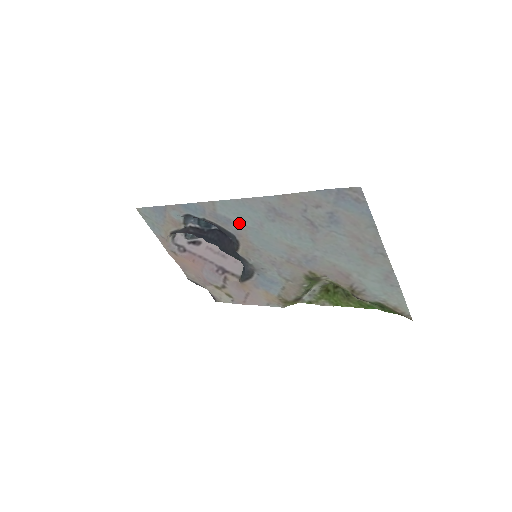
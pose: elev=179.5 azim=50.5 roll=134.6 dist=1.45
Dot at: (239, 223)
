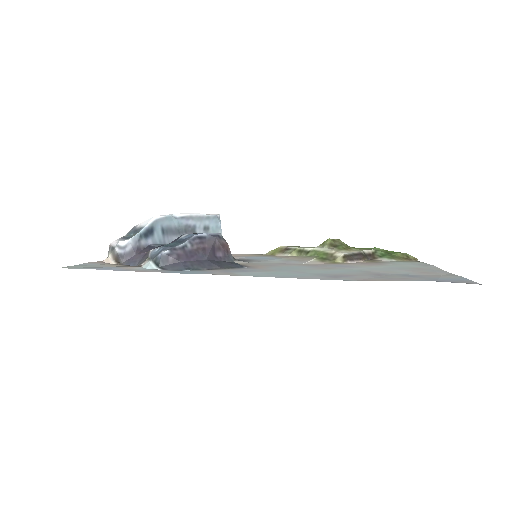
Dot at: (264, 271)
